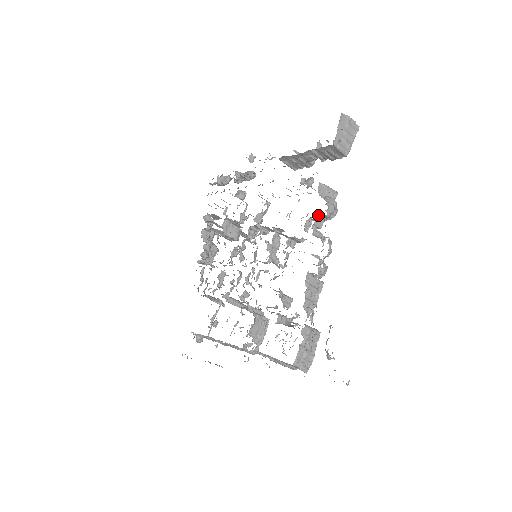
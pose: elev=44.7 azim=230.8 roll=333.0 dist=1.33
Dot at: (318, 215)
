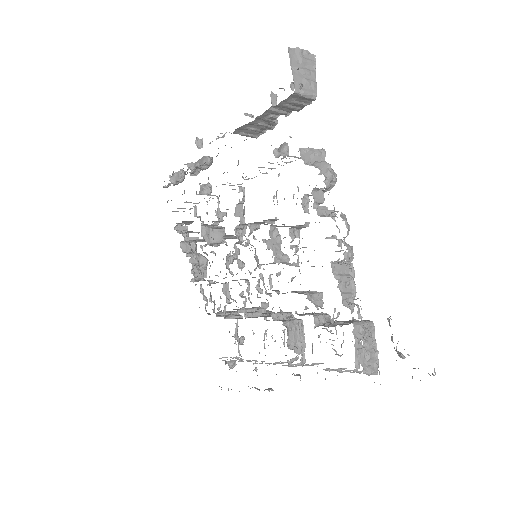
Dot at: (314, 189)
